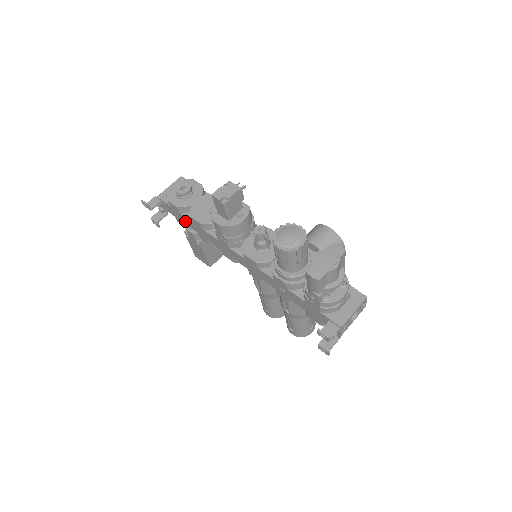
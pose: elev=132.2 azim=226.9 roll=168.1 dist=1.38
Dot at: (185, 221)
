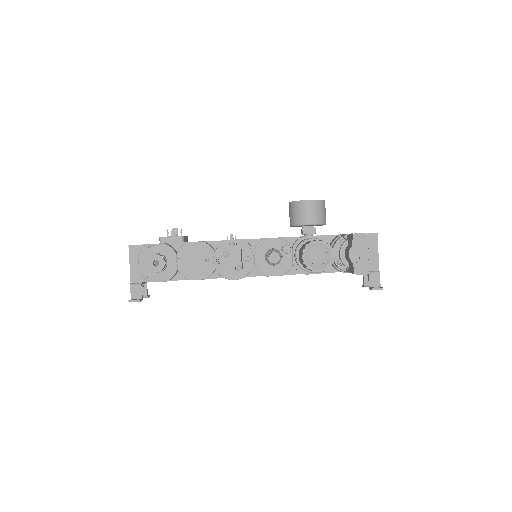
Dot at: occluded
